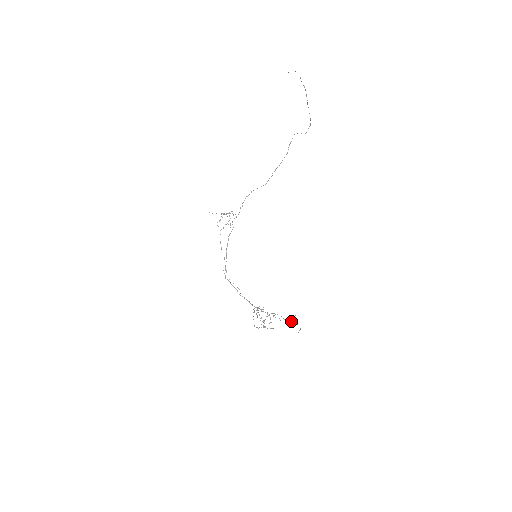
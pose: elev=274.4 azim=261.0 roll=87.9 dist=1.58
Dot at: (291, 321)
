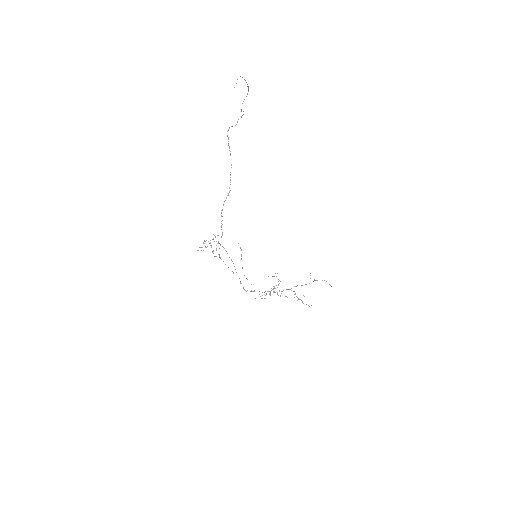
Dot at: occluded
